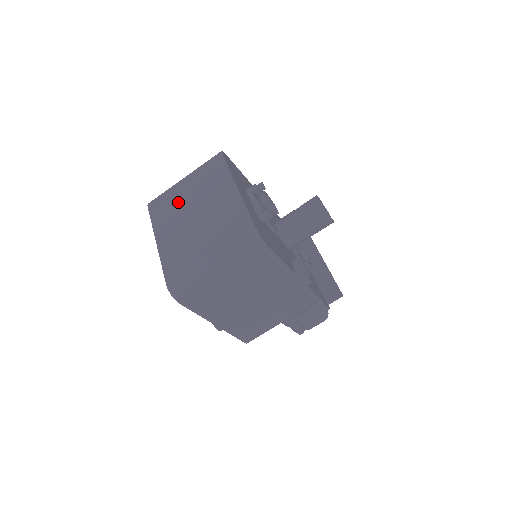
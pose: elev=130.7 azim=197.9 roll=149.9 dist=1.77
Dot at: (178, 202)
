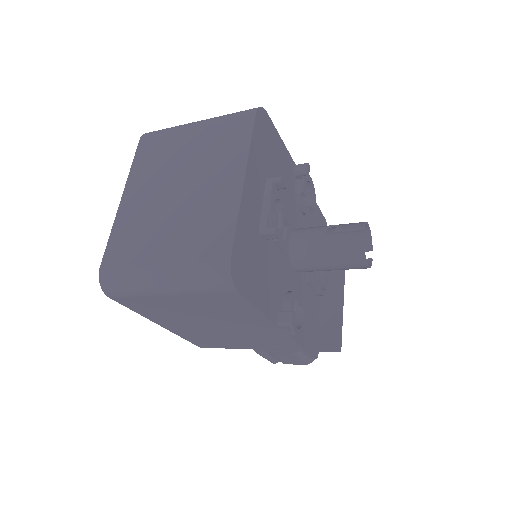
Dot at: (171, 155)
